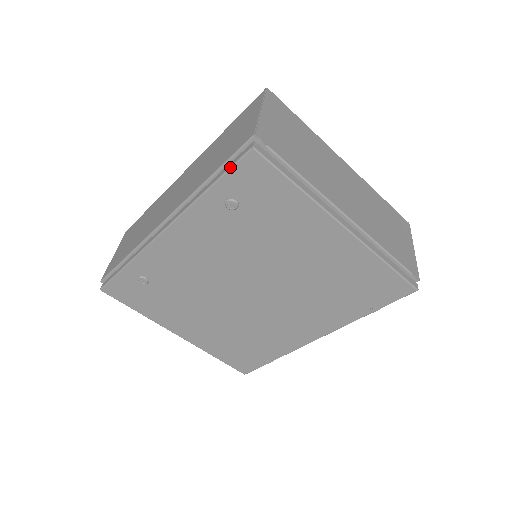
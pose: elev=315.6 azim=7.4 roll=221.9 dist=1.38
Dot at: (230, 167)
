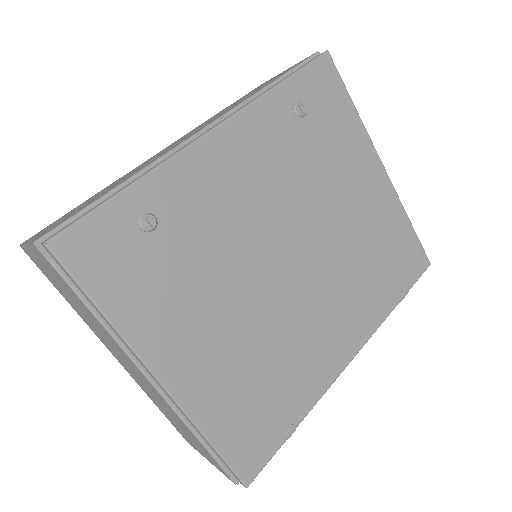
Dot at: (306, 64)
